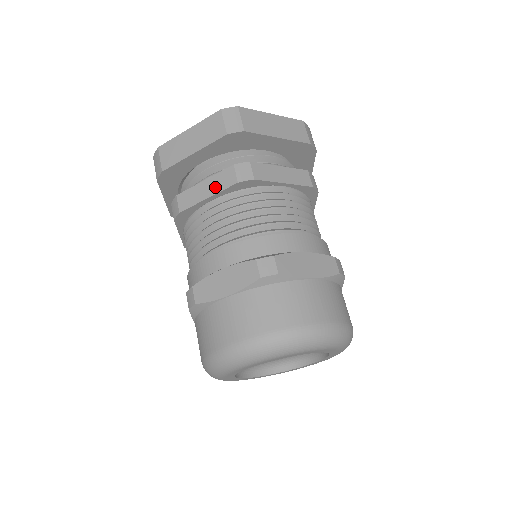
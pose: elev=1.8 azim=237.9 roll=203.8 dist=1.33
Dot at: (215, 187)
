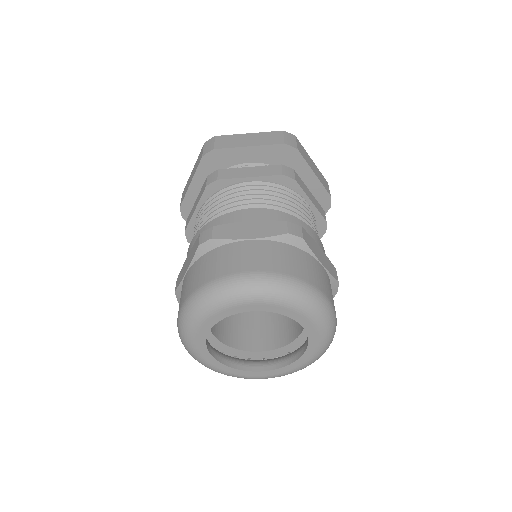
Dot at: (198, 199)
